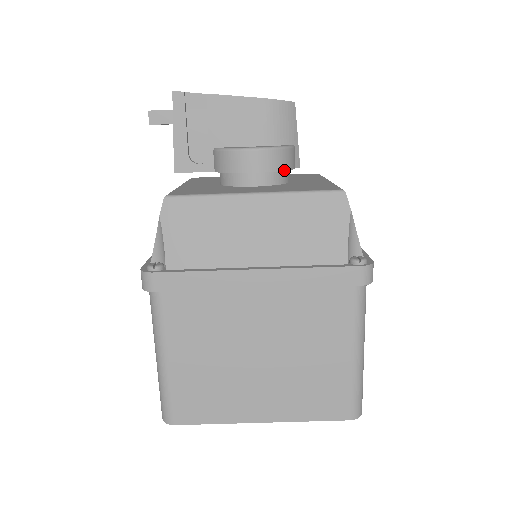
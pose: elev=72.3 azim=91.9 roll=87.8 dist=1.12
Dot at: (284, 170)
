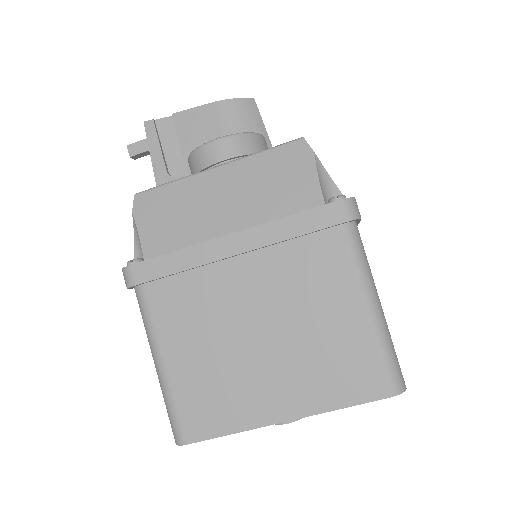
Dot at: (253, 153)
